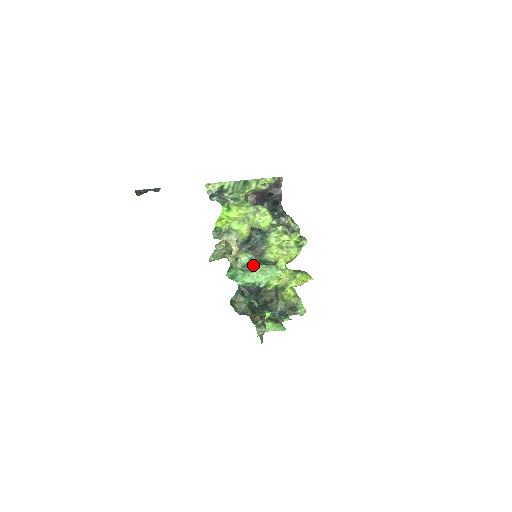
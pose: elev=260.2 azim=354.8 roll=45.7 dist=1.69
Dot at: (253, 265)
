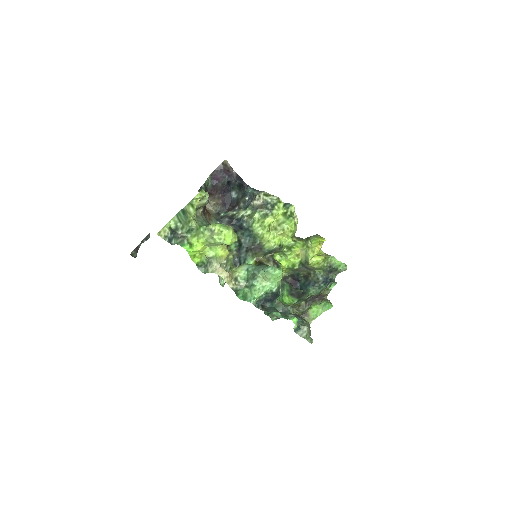
Dot at: (252, 277)
